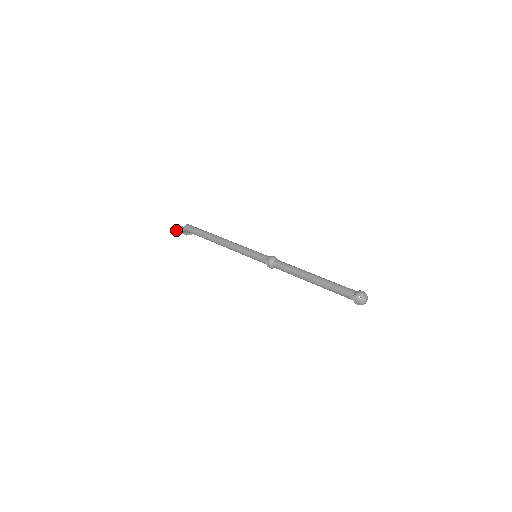
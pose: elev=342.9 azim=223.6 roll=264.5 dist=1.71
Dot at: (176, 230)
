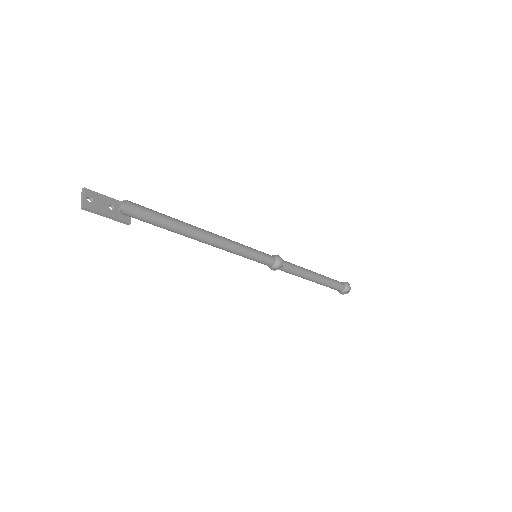
Dot at: (99, 214)
